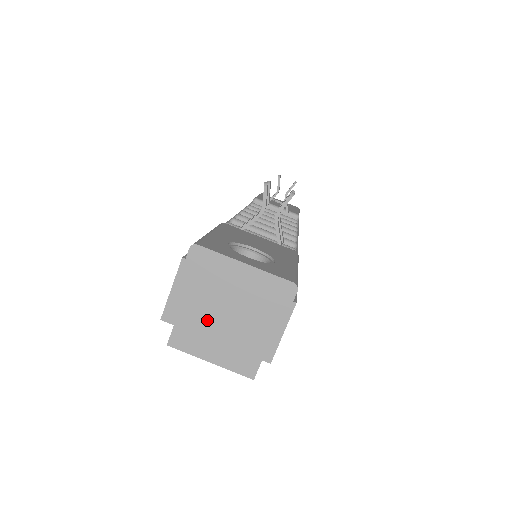
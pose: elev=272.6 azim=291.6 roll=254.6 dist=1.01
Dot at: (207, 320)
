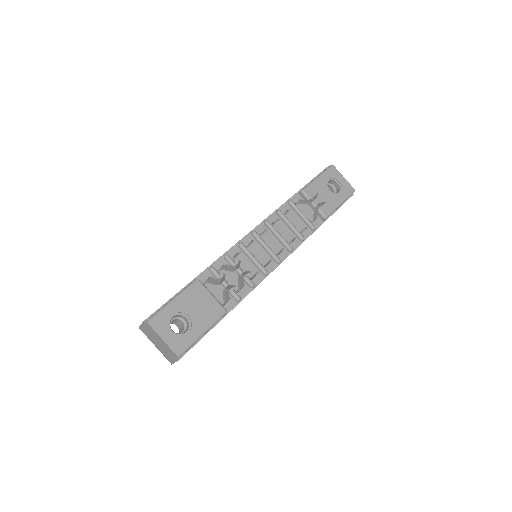
Dot at: (152, 340)
